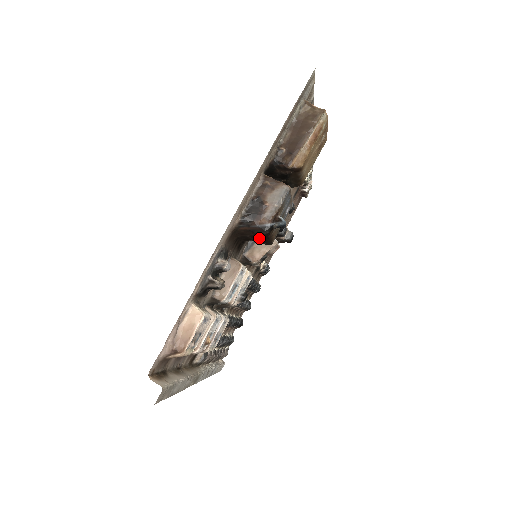
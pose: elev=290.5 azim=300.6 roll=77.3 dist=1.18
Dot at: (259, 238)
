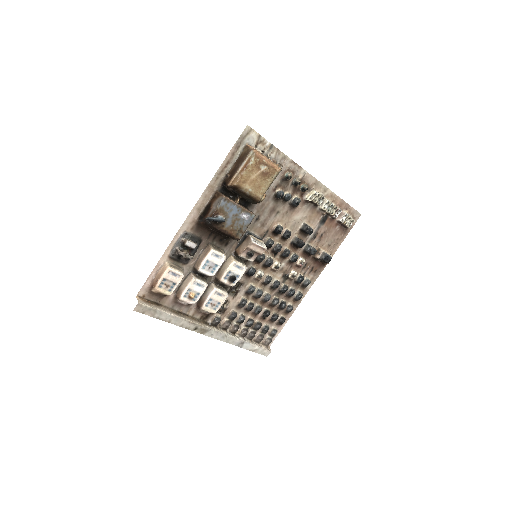
Dot at: (218, 231)
